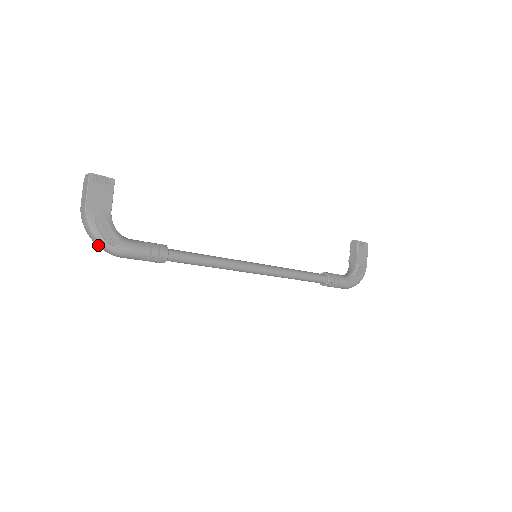
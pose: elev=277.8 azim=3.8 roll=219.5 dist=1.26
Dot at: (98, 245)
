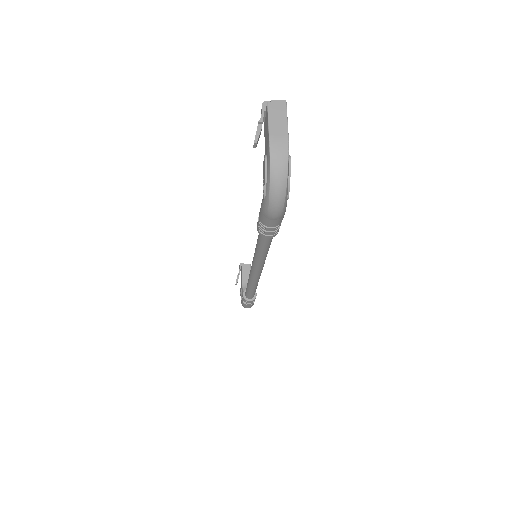
Dot at: (278, 193)
